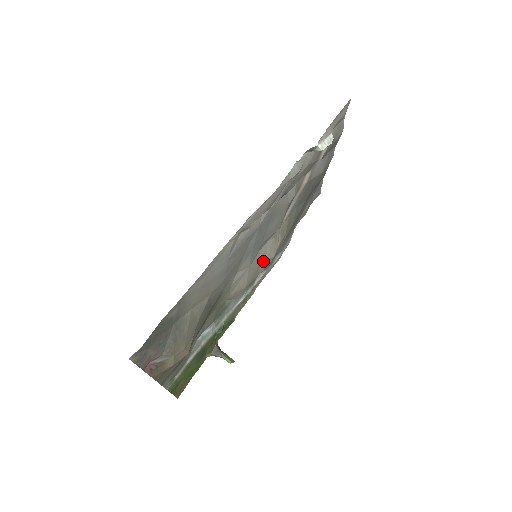
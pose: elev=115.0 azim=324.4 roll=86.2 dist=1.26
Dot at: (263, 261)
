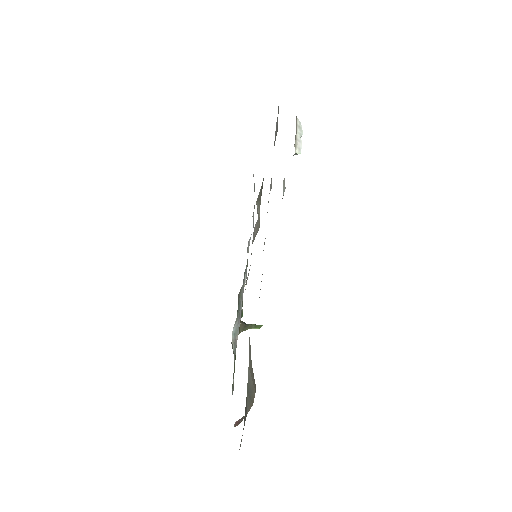
Dot at: (253, 241)
